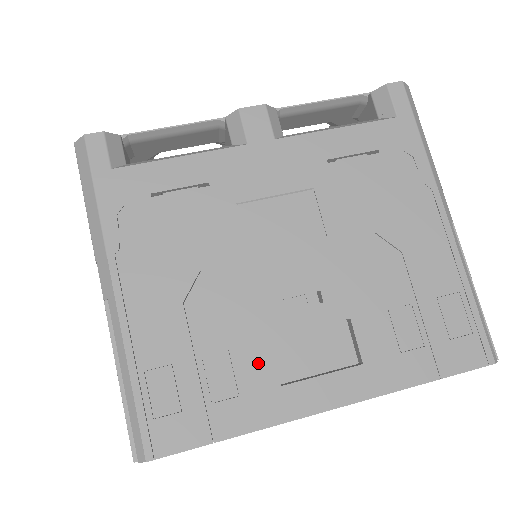
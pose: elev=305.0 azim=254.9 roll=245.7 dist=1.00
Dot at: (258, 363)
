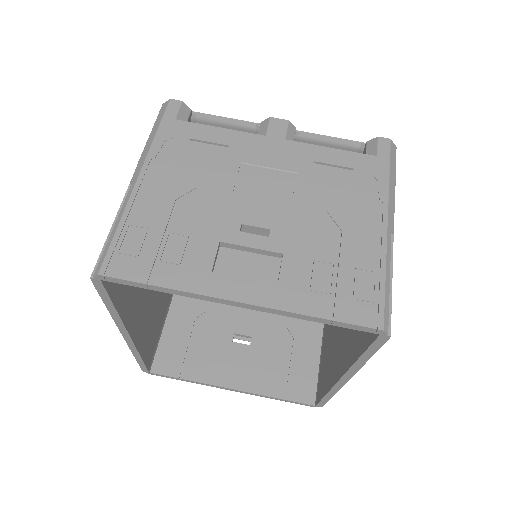
Dot at: (204, 252)
